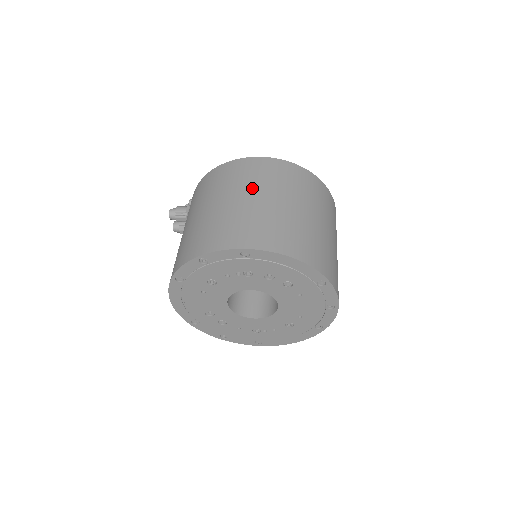
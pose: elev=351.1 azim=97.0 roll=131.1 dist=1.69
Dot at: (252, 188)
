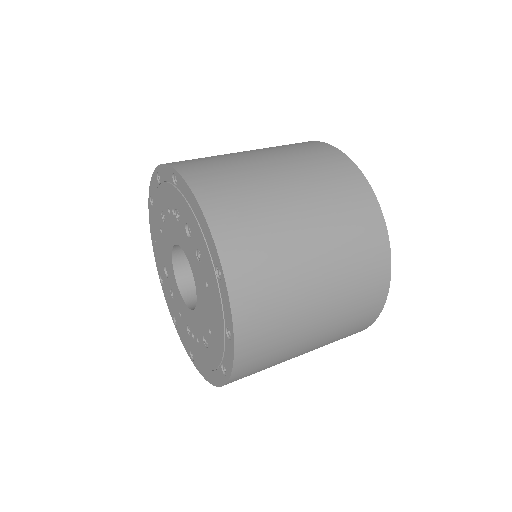
Dot at: (273, 151)
